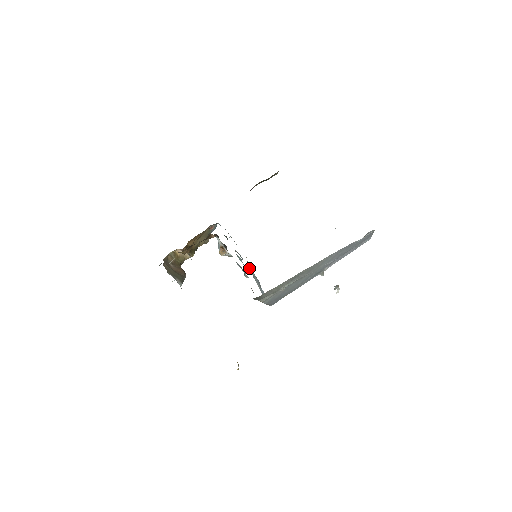
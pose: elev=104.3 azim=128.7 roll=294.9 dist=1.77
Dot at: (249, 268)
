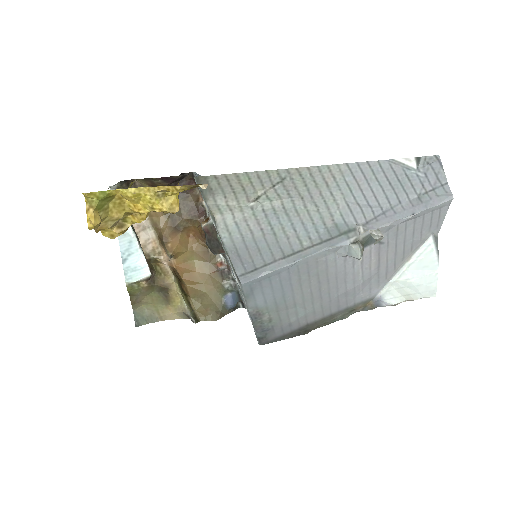
Dot at: occluded
